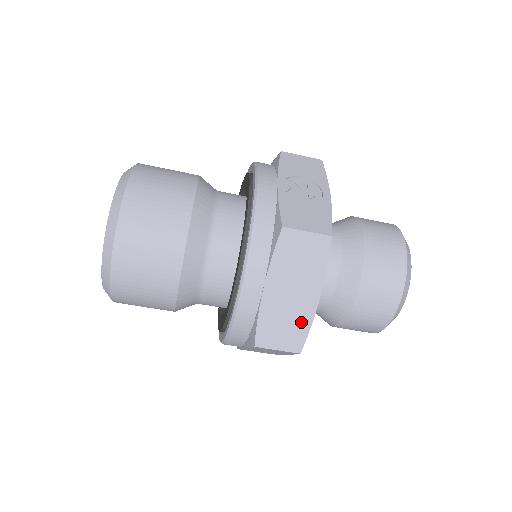
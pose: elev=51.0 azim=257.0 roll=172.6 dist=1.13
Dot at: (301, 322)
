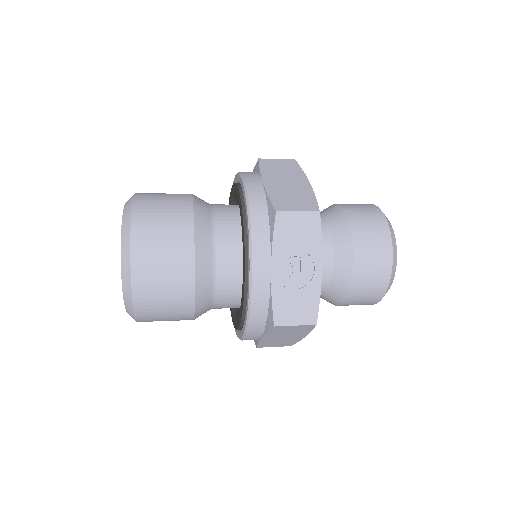
Dot at: (291, 341)
